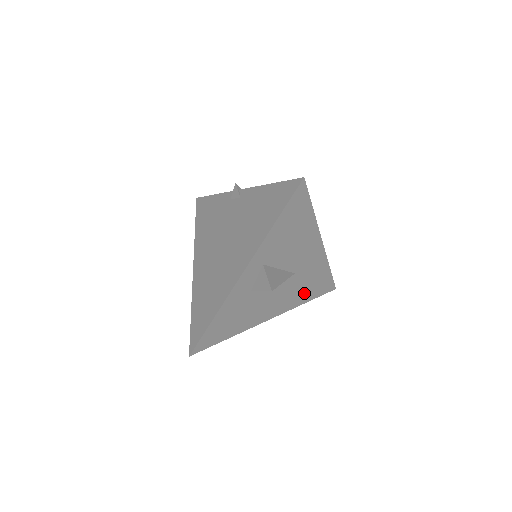
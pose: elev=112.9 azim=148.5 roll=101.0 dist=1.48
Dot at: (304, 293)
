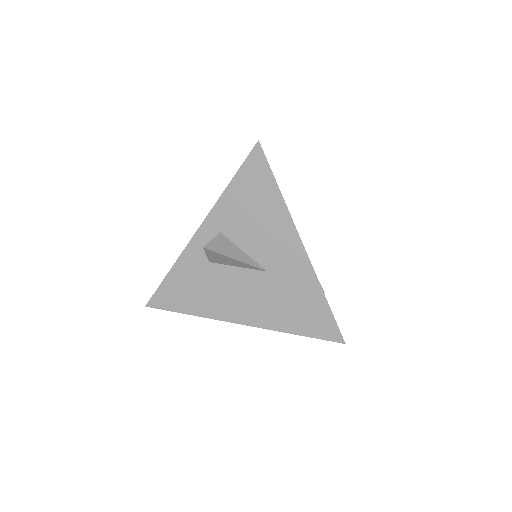
Dot at: (288, 315)
